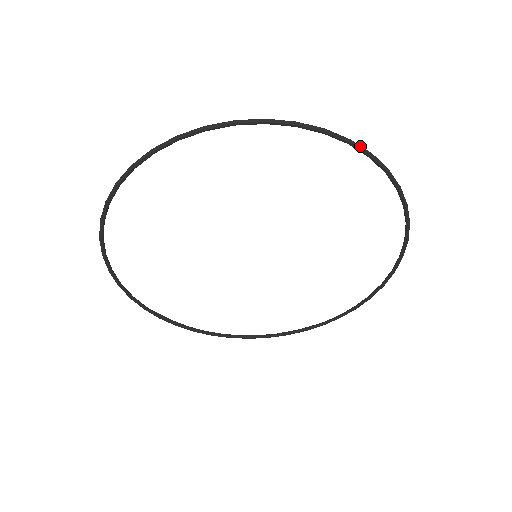
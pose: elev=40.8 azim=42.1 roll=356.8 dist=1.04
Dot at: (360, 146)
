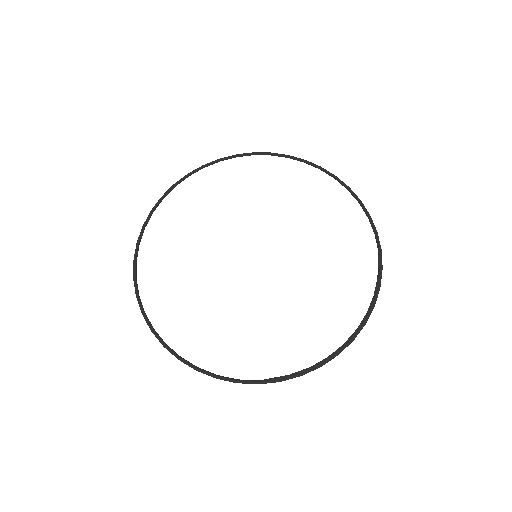
Dot at: (209, 163)
